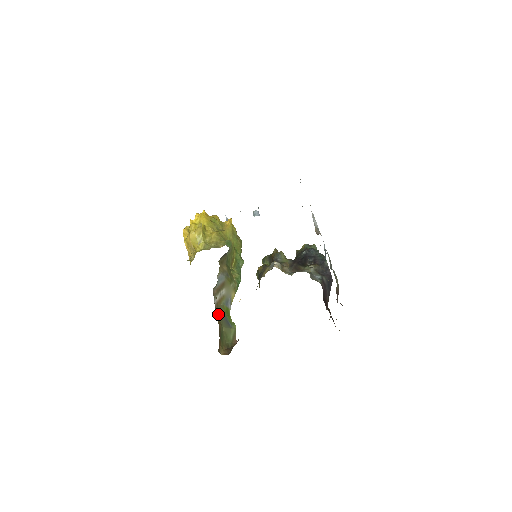
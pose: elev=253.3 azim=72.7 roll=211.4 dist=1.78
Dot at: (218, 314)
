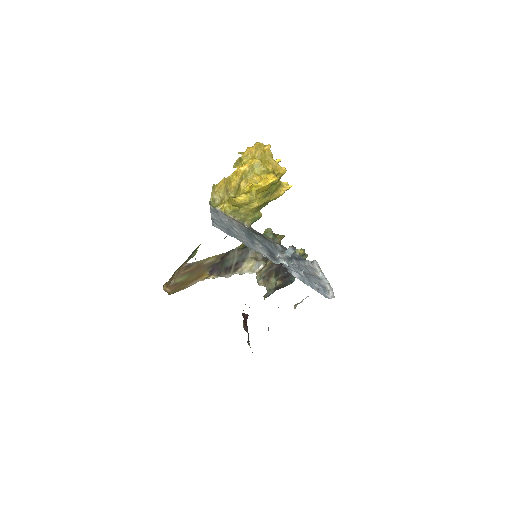
Dot at: occluded
